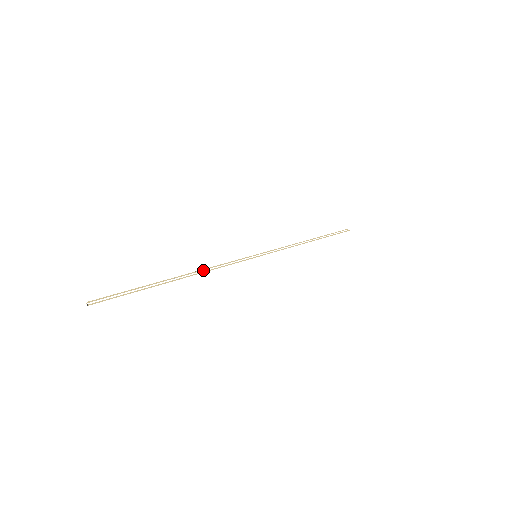
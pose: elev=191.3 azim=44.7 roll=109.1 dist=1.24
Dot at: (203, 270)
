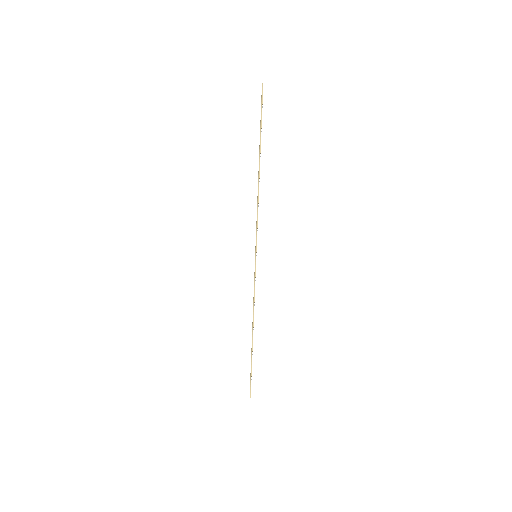
Dot at: occluded
